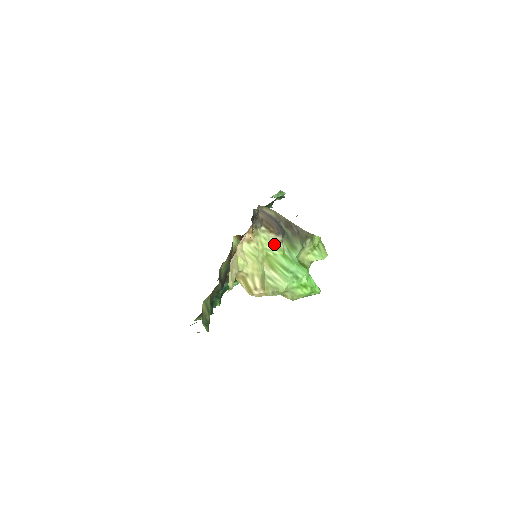
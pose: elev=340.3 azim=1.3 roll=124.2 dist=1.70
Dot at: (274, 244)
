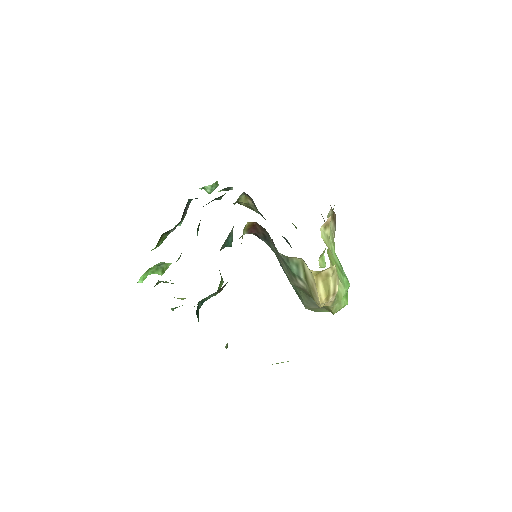
Dot at: (332, 236)
